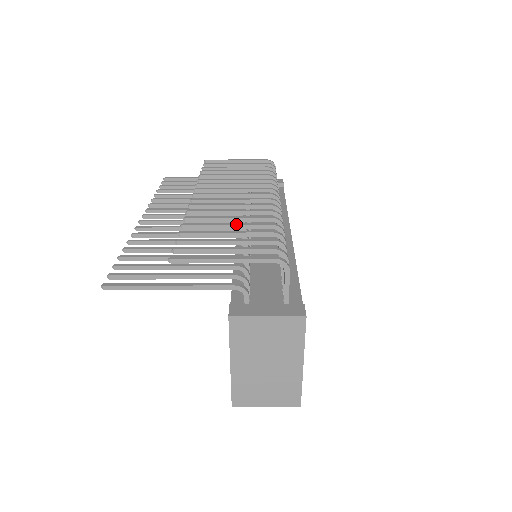
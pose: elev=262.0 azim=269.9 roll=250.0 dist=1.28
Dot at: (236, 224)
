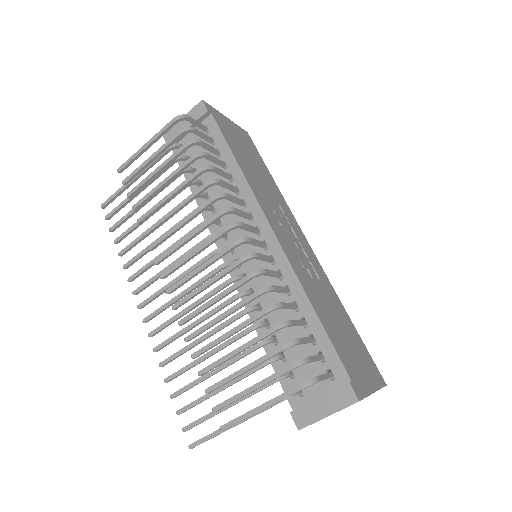
Dot at: (234, 331)
